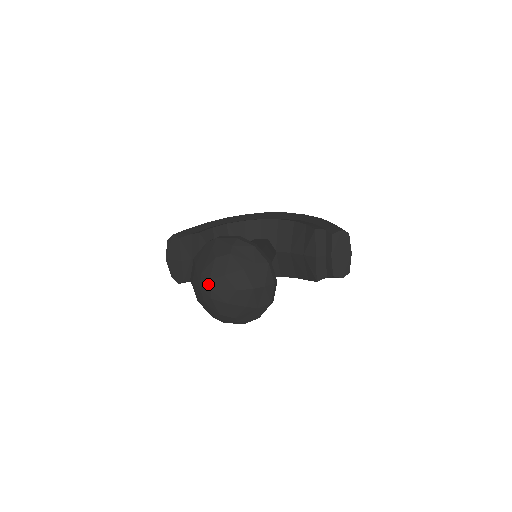
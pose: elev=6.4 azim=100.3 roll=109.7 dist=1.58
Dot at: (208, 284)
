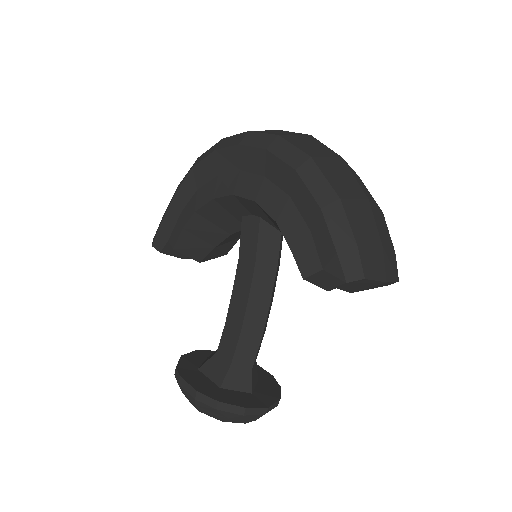
Dot at: occluded
